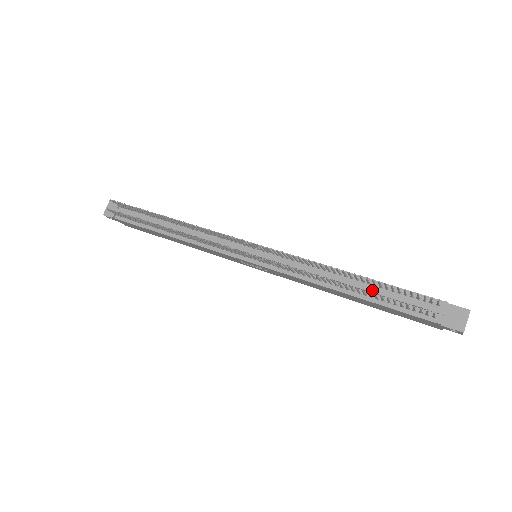
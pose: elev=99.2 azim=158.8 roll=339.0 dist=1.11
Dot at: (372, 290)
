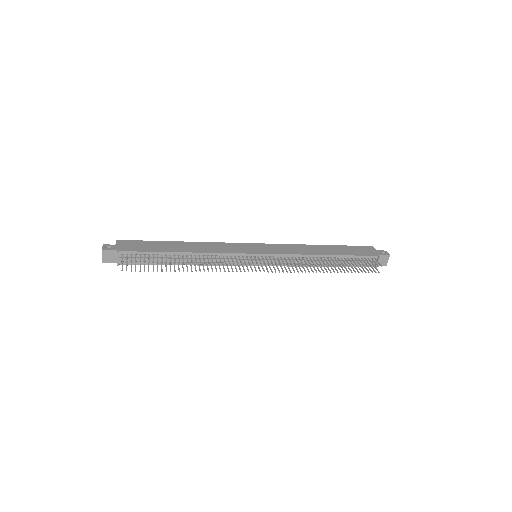
Dot at: occluded
